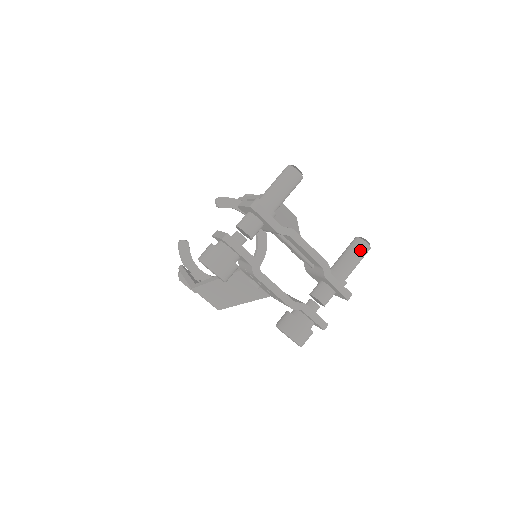
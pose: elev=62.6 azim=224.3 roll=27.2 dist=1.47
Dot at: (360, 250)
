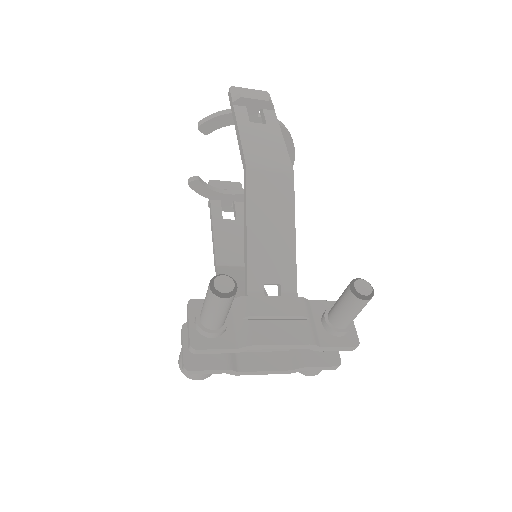
Dot at: (356, 307)
